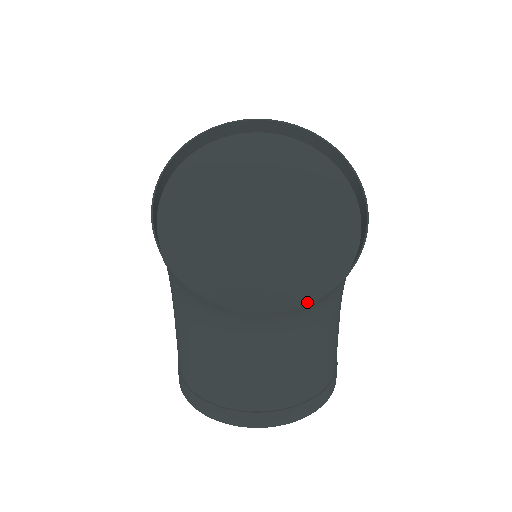
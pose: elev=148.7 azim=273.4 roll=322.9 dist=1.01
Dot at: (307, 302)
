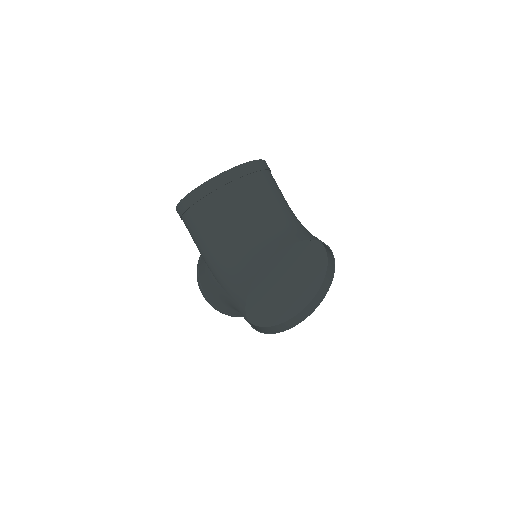
Dot at: (310, 314)
